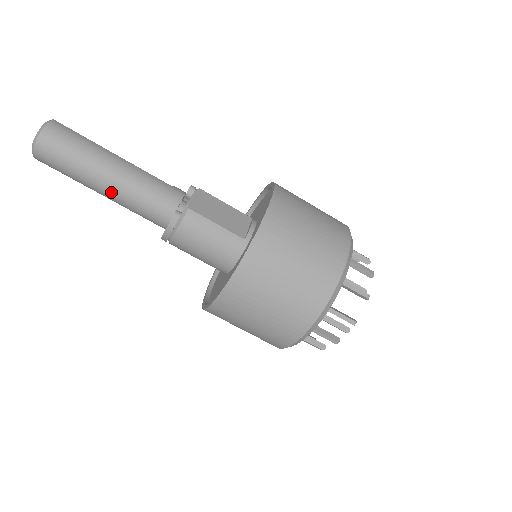
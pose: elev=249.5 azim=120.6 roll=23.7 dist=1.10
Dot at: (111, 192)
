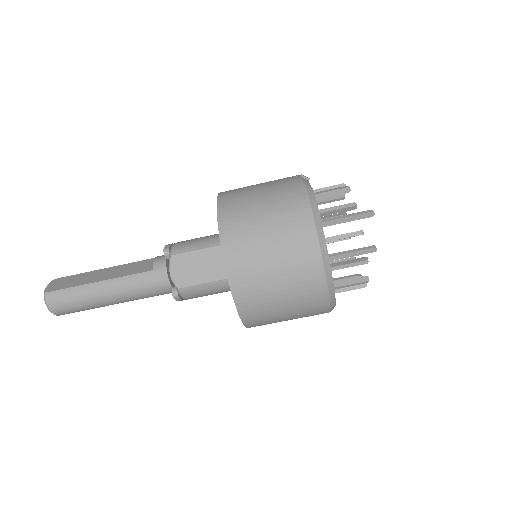
Dot at: occluded
